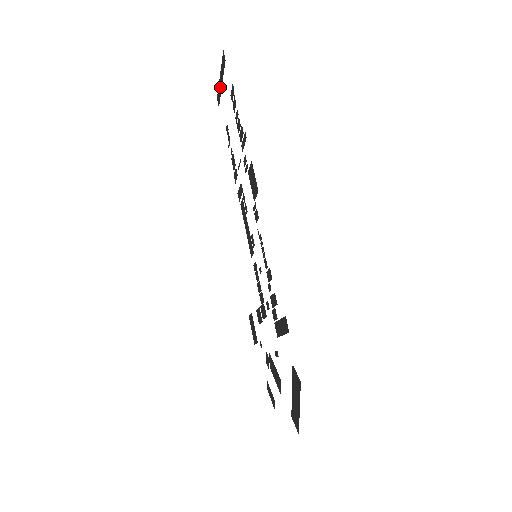
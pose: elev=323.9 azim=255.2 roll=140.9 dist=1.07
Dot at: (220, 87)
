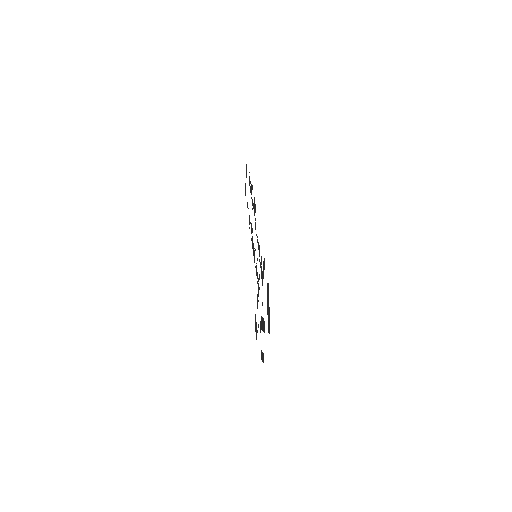
Dot at: occluded
